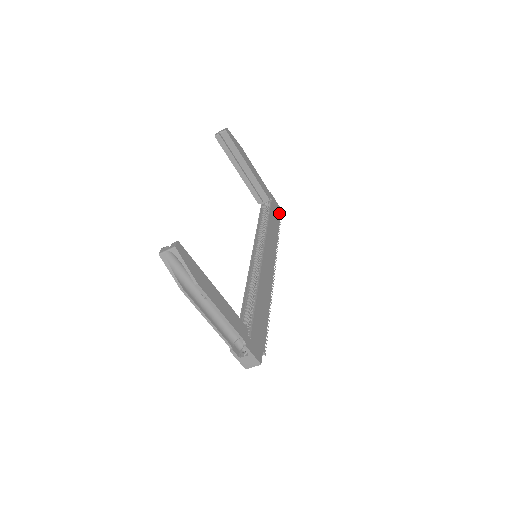
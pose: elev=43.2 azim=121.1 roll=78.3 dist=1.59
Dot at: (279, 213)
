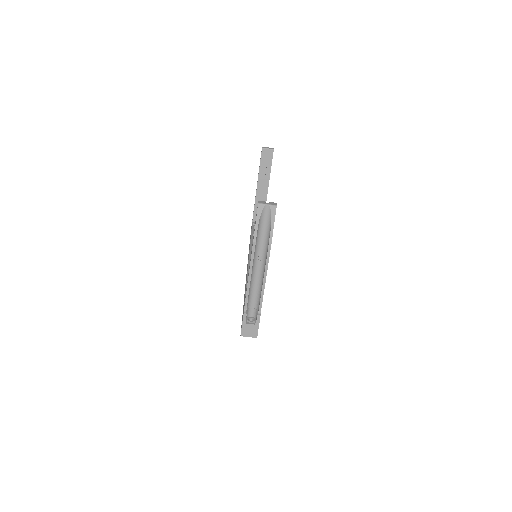
Dot at: occluded
